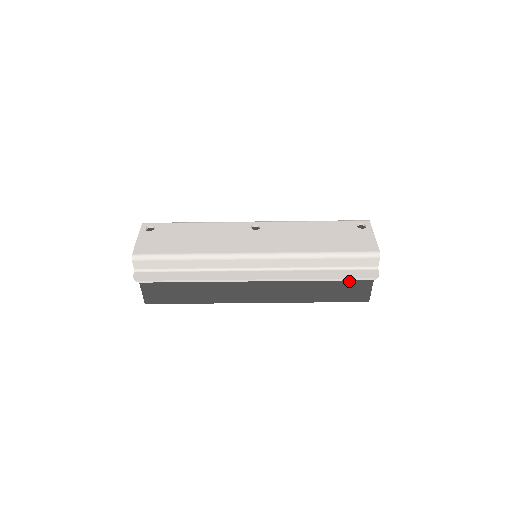
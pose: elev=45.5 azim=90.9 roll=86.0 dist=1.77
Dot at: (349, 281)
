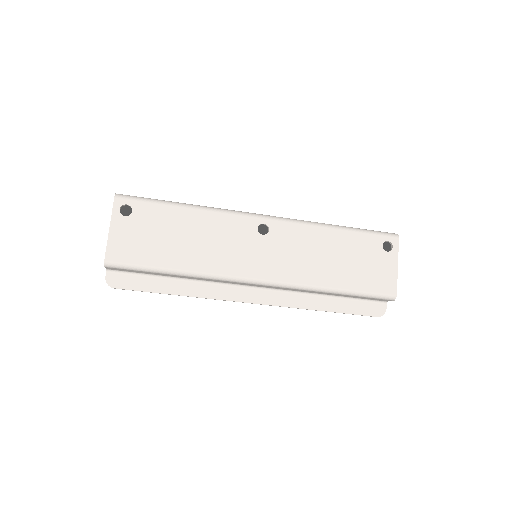
Dot at: occluded
